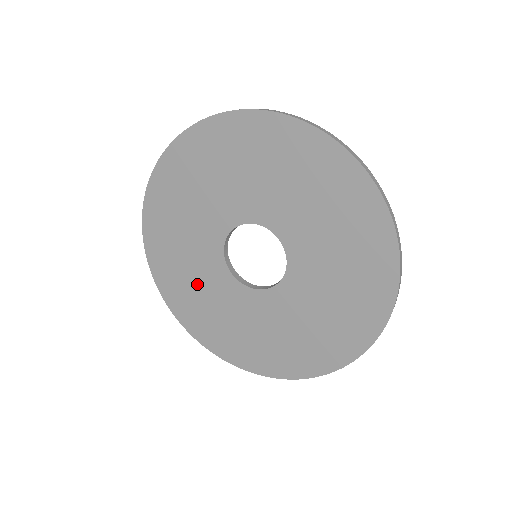
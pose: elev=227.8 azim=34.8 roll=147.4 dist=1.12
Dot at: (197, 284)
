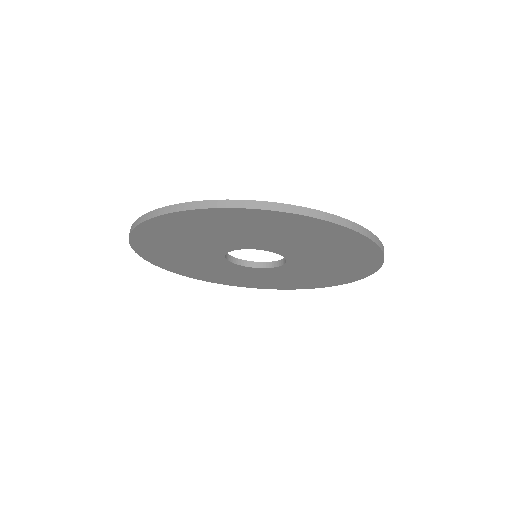
Dot at: (258, 278)
